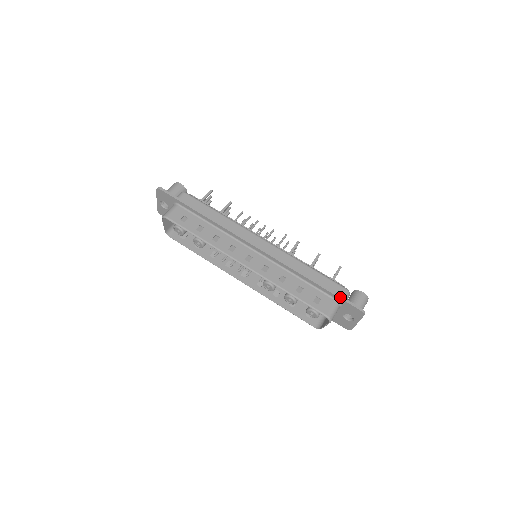
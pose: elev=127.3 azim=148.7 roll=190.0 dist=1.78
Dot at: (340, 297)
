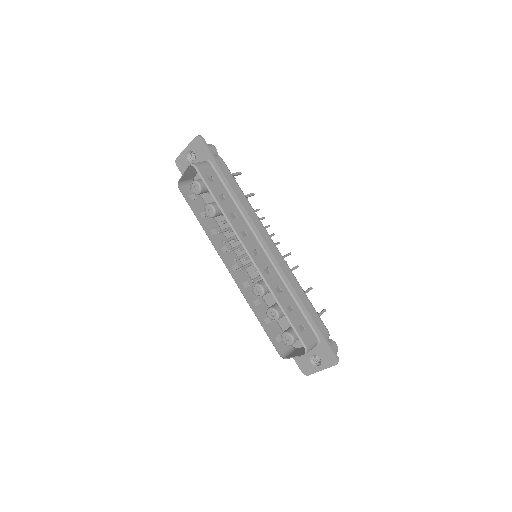
Dot at: (324, 335)
